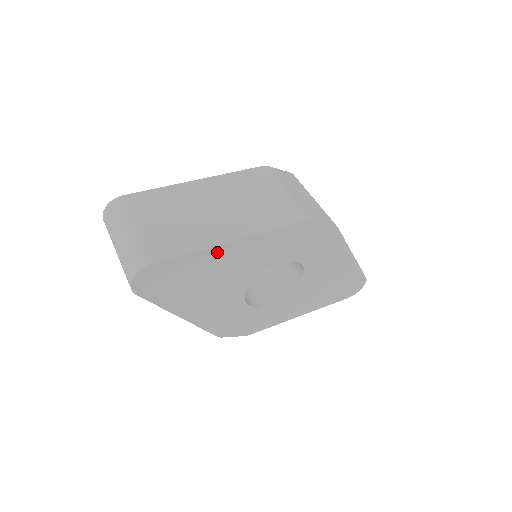
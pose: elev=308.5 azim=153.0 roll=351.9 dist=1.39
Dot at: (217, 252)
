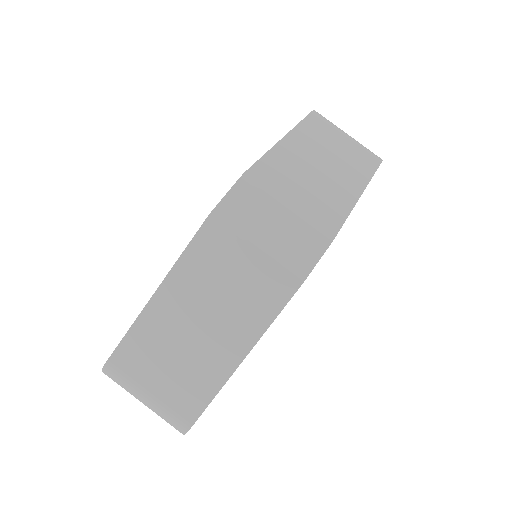
Dot at: occluded
